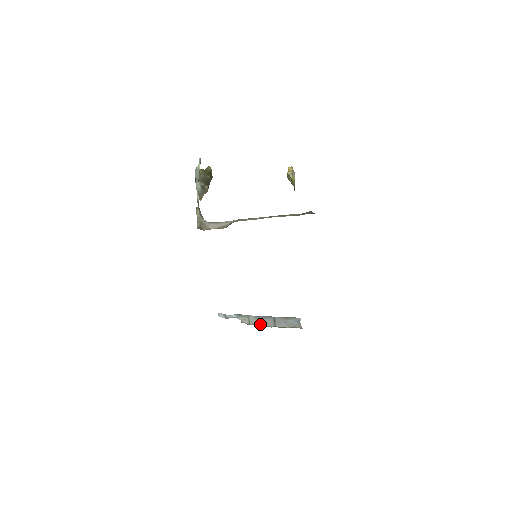
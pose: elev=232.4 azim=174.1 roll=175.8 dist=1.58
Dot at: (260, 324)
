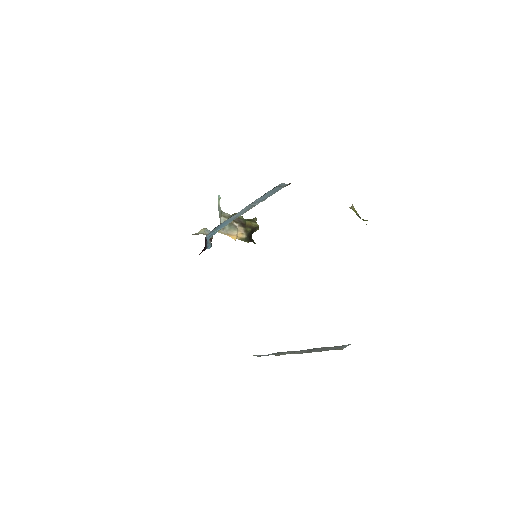
Dot at: (290, 353)
